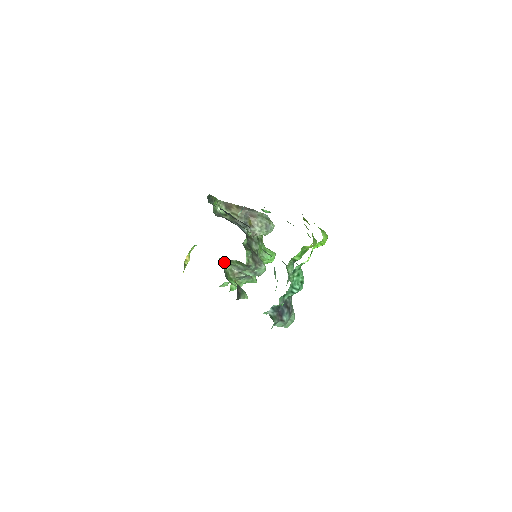
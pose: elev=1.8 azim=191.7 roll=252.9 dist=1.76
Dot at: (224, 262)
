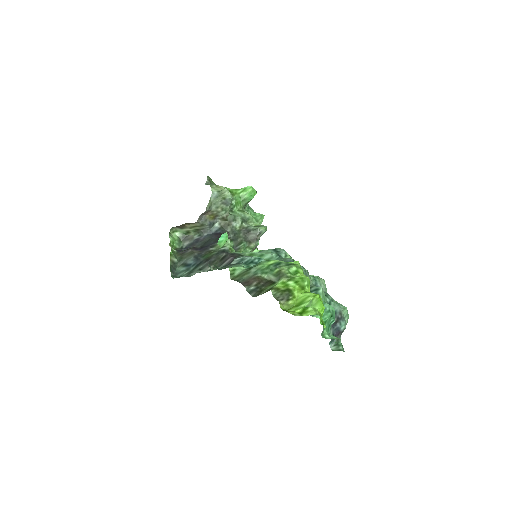
Dot at: occluded
